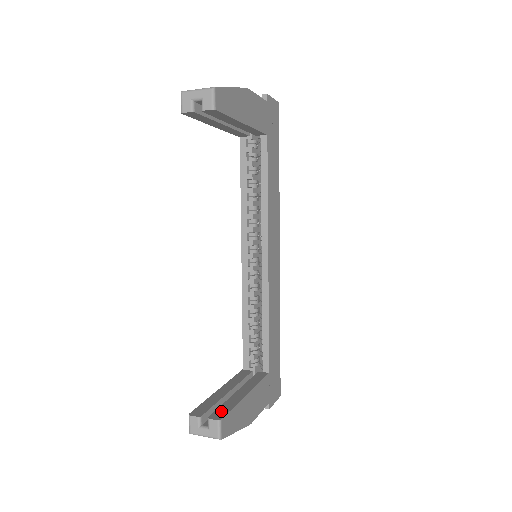
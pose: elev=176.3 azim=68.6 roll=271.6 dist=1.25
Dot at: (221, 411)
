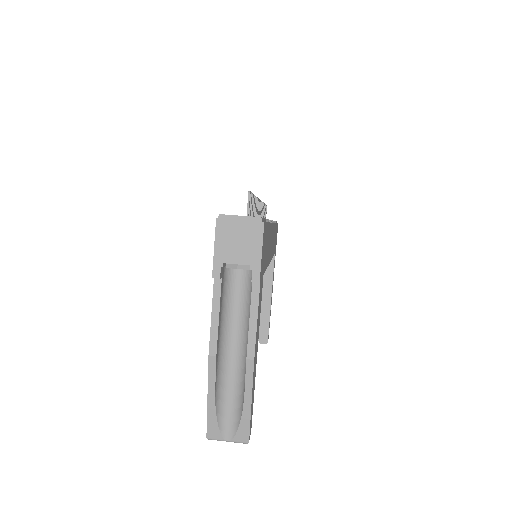
Dot at: (263, 332)
